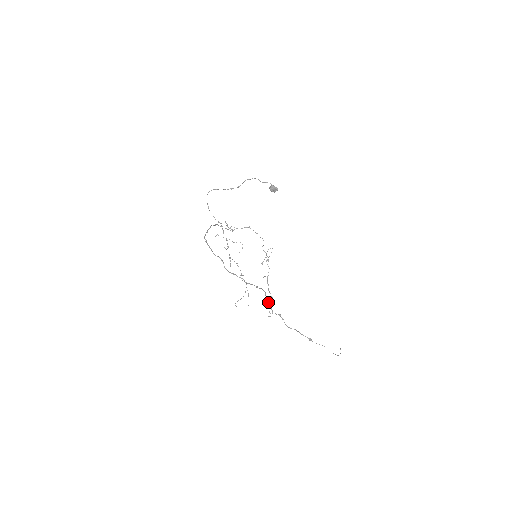
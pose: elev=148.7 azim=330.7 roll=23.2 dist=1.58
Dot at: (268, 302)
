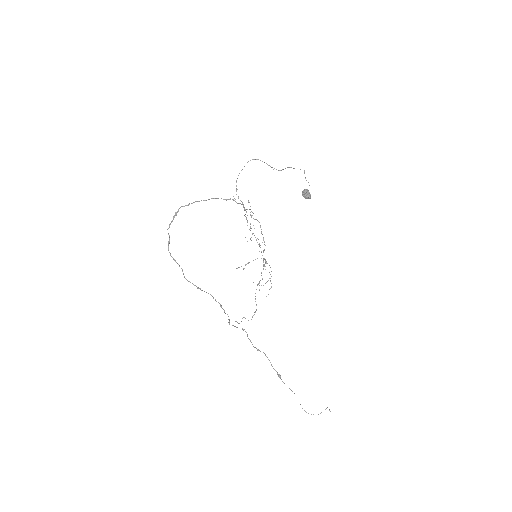
Dot at: occluded
